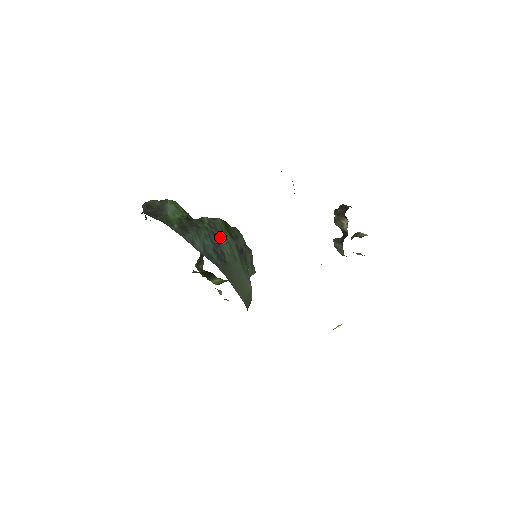
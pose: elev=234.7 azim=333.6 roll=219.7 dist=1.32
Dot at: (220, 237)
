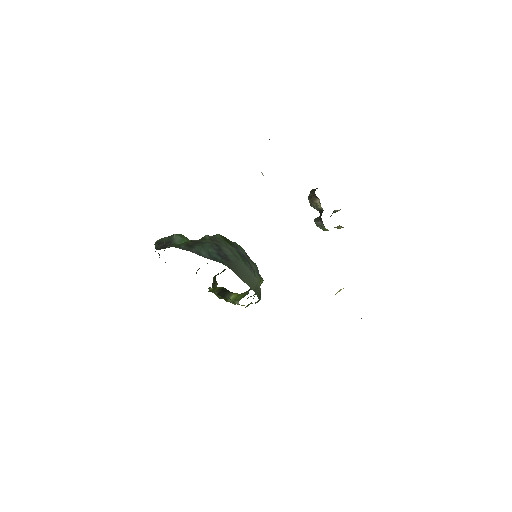
Dot at: (221, 245)
